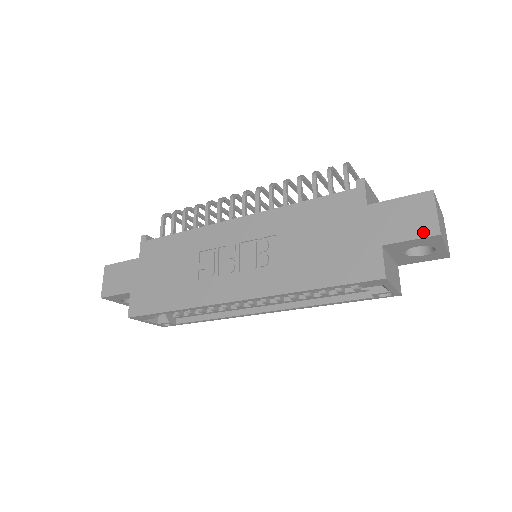
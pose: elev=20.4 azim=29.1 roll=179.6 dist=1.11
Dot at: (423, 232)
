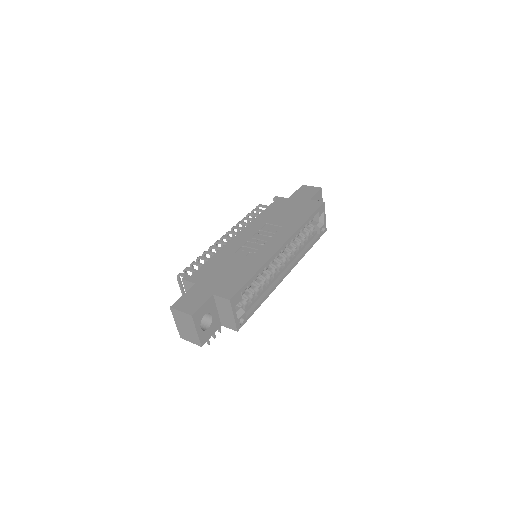
Dot at: (316, 190)
